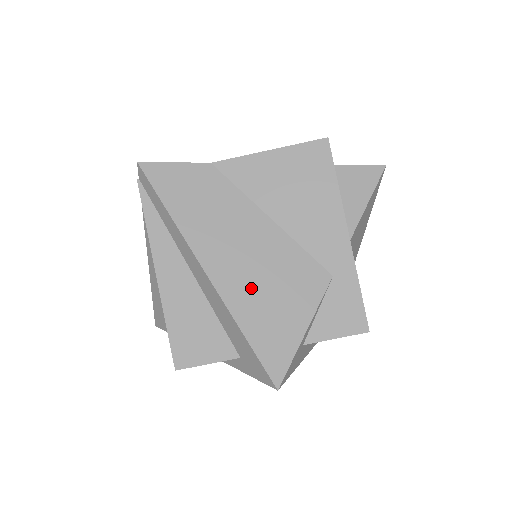
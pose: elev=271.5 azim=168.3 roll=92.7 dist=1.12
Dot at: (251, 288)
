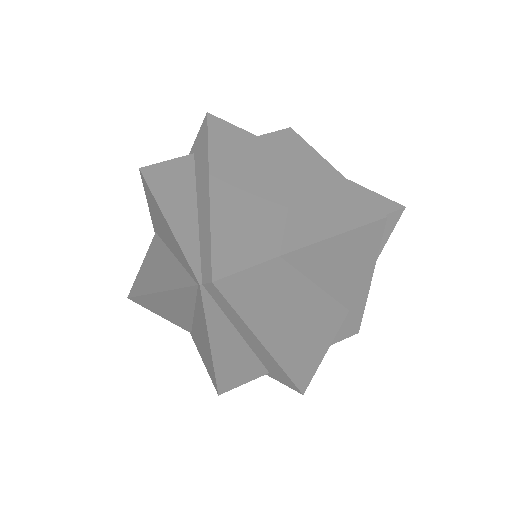
Dot at: (297, 345)
